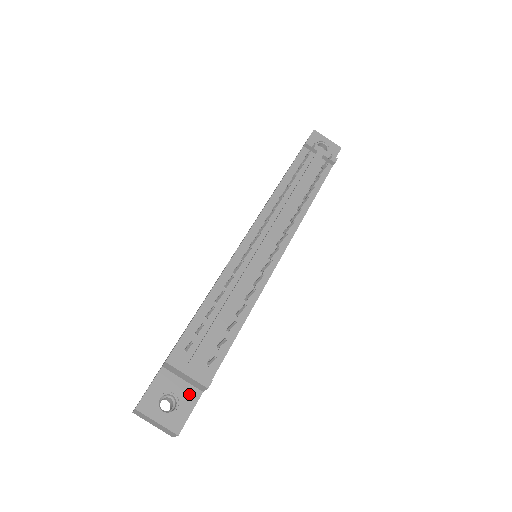
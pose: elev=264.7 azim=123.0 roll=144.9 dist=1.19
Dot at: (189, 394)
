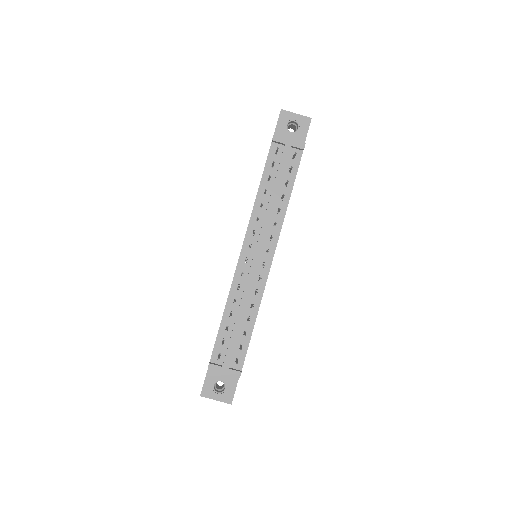
Dot at: (231, 378)
